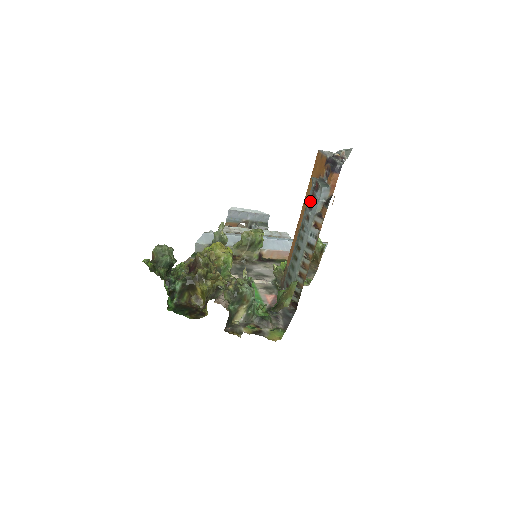
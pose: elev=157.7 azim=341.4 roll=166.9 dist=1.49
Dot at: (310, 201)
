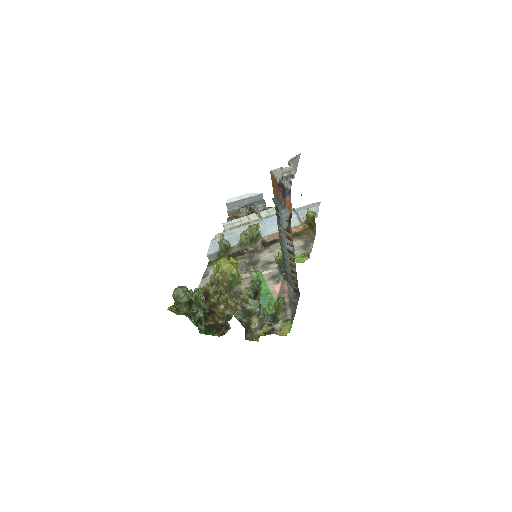
Dot at: (277, 218)
